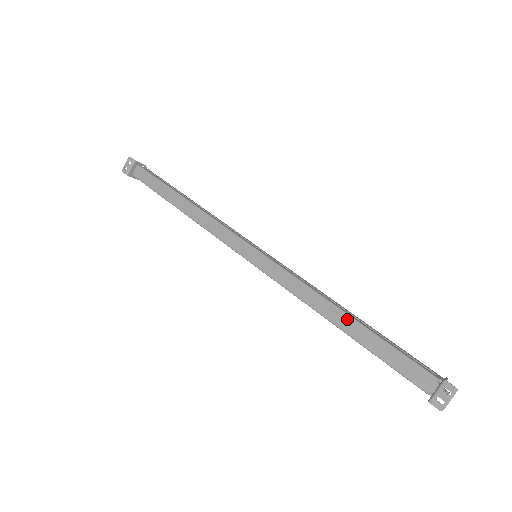
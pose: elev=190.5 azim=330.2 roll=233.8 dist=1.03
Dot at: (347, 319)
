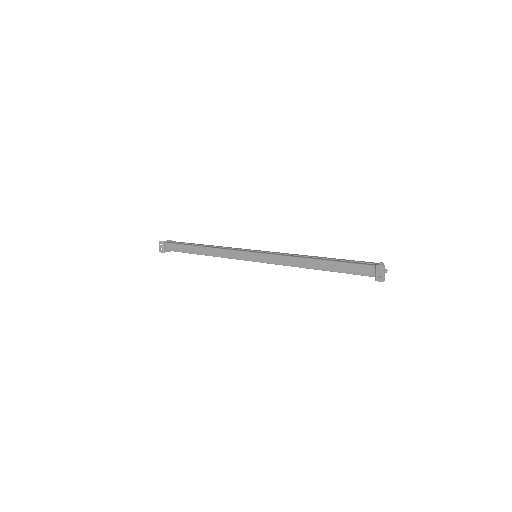
Dot at: (317, 262)
